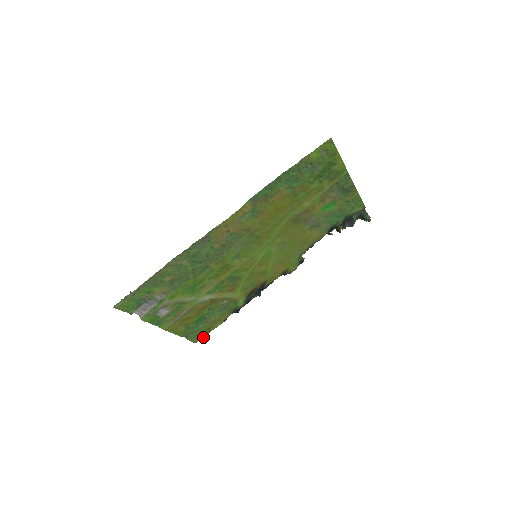
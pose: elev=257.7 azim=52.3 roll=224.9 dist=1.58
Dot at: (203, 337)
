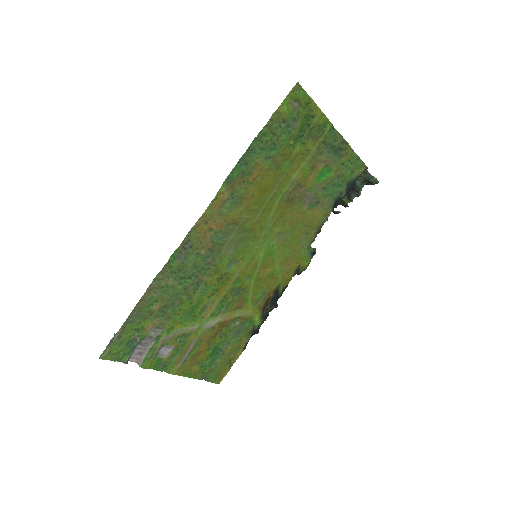
Dot at: (225, 374)
